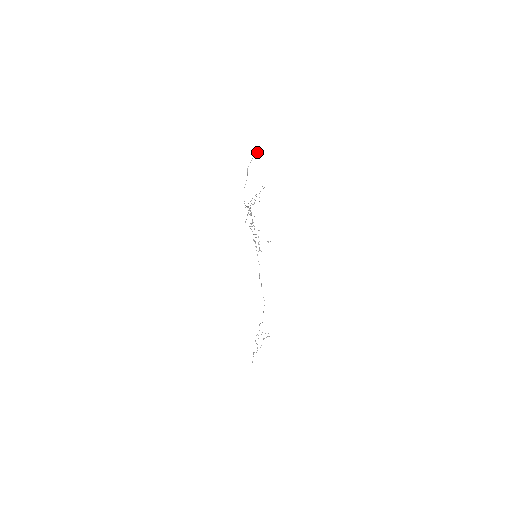
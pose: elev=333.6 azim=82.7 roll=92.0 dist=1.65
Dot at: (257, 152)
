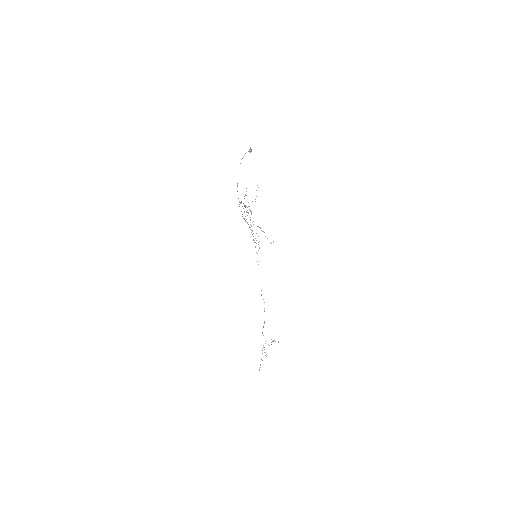
Dot at: (250, 148)
